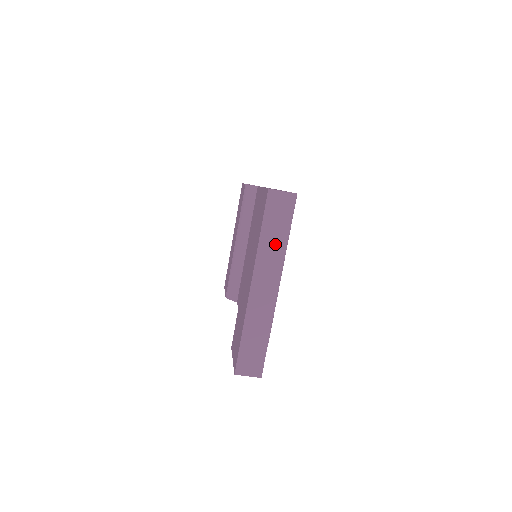
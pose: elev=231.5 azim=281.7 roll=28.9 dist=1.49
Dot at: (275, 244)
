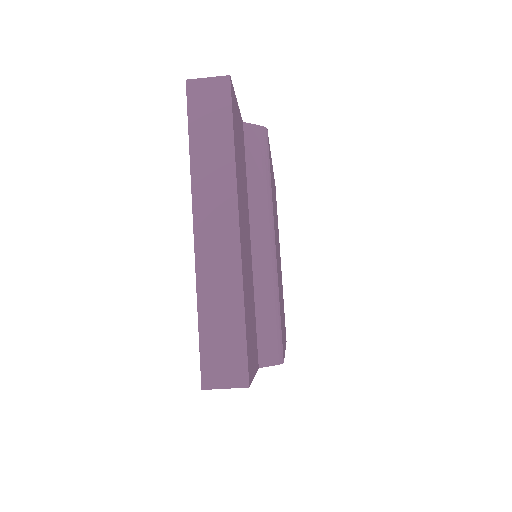
Dot at: (216, 157)
